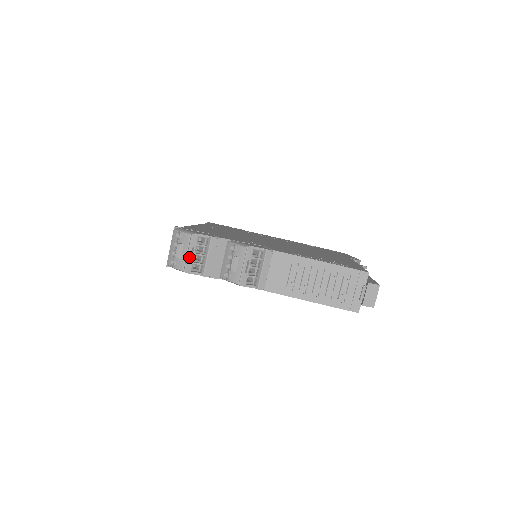
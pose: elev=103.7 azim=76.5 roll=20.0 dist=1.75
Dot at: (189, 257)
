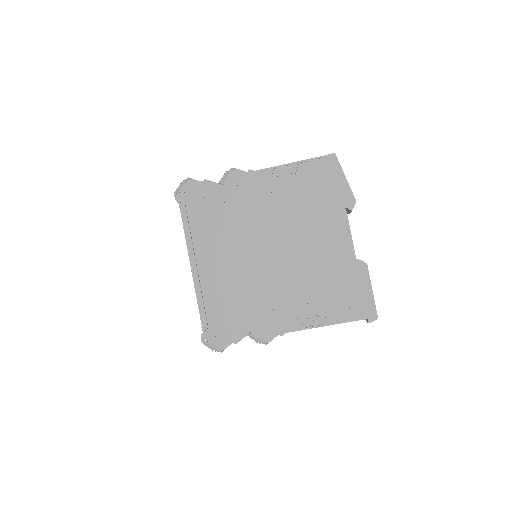
Dot at: occluded
